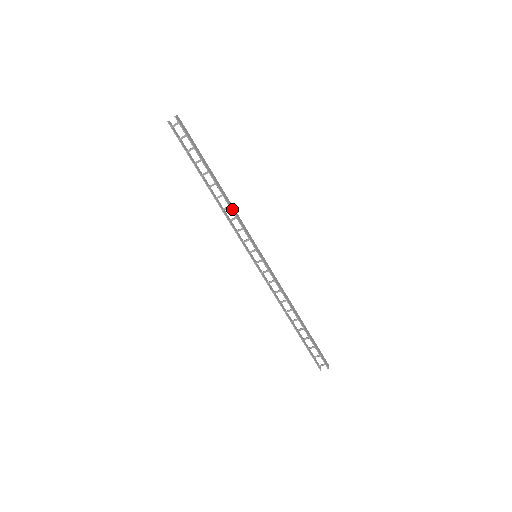
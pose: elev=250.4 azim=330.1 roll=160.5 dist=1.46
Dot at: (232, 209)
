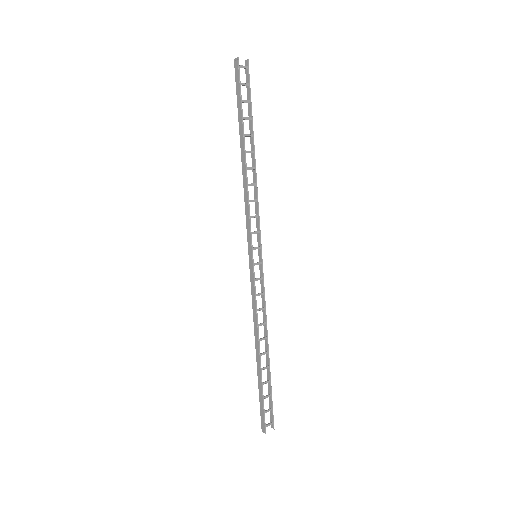
Dot at: (257, 189)
